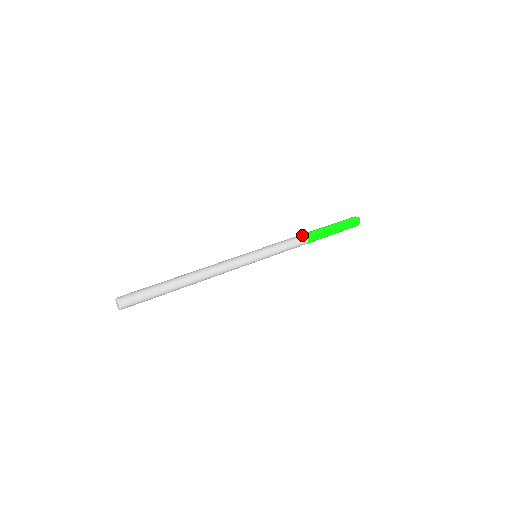
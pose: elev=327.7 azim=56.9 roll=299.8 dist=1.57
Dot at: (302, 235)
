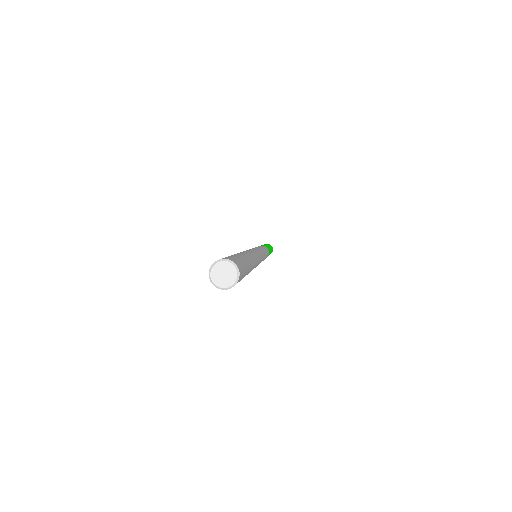
Dot at: occluded
